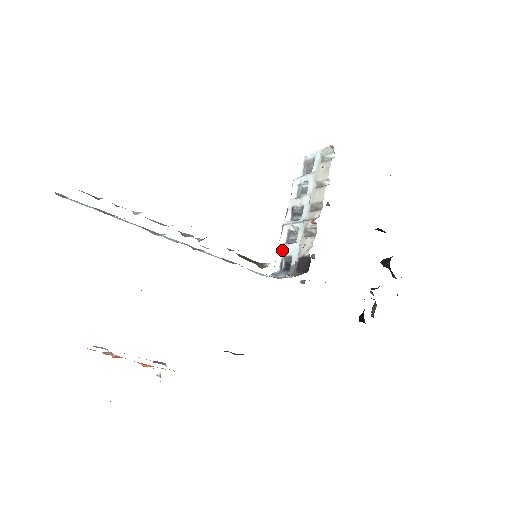
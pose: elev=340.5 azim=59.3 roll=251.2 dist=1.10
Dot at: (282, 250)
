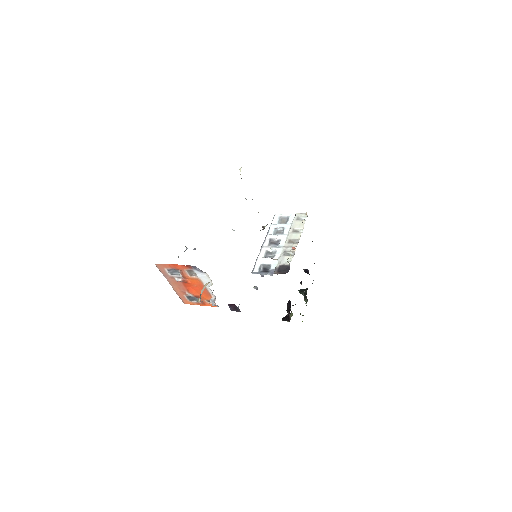
Dot at: (261, 260)
